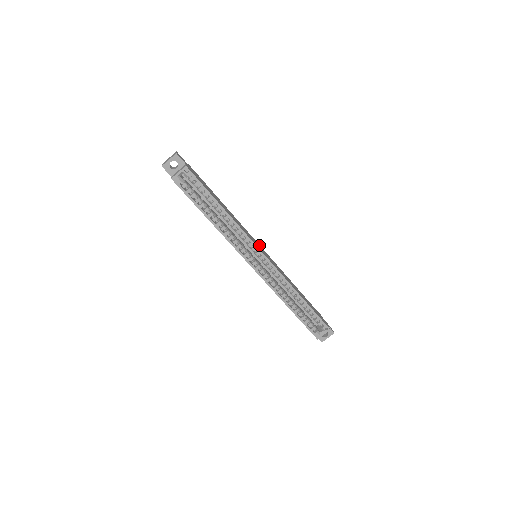
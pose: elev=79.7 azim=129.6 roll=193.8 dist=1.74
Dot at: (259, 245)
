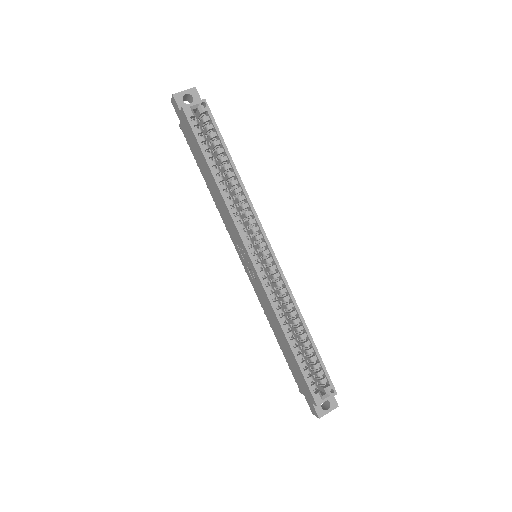
Dot at: occluded
